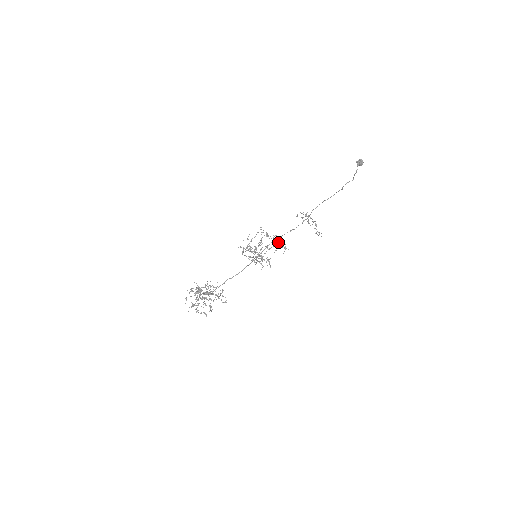
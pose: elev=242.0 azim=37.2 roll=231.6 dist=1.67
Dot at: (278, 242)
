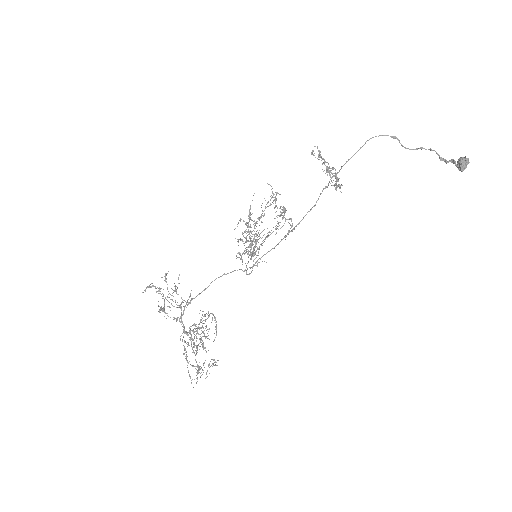
Dot at: (283, 218)
